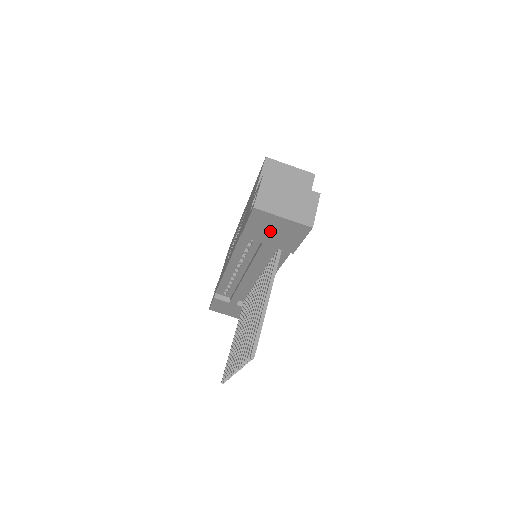
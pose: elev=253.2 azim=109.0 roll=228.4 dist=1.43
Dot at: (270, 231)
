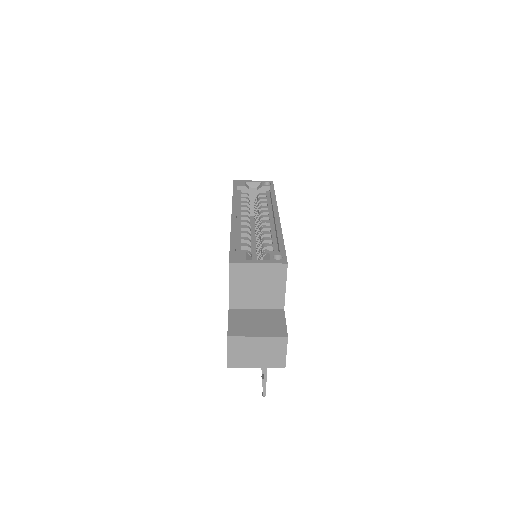
Dot at: occluded
